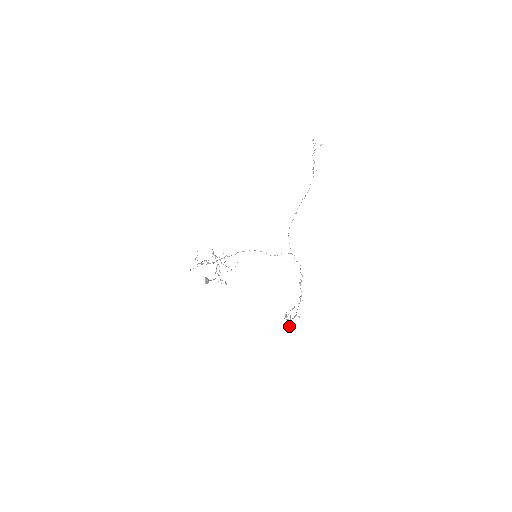
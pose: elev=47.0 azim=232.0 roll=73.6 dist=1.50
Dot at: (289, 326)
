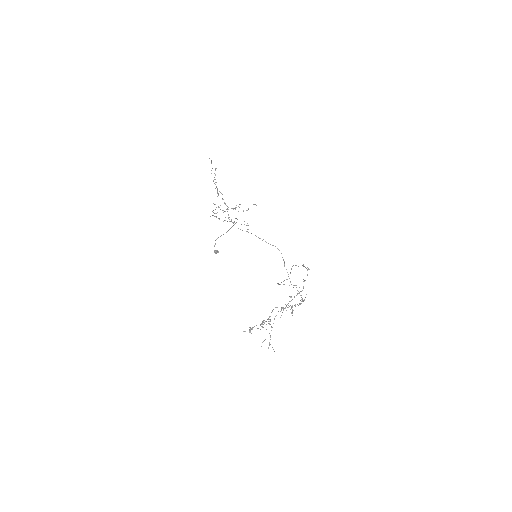
Dot at: occluded
